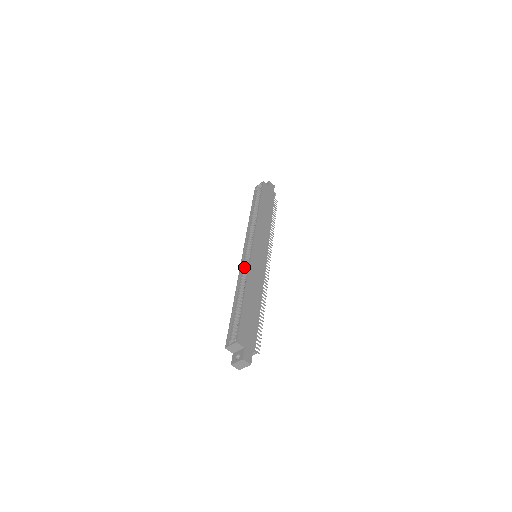
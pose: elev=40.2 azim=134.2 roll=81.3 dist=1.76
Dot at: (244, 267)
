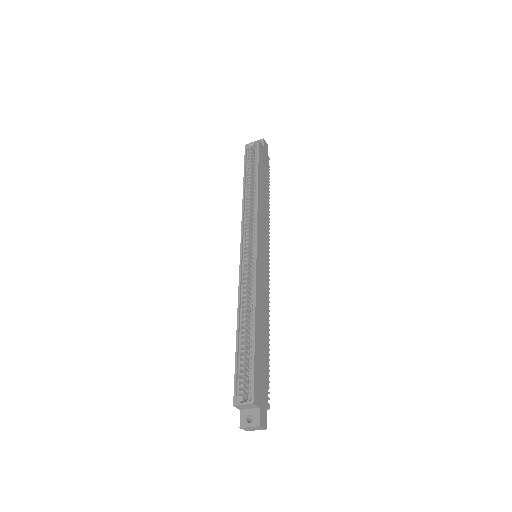
Dot at: (245, 275)
